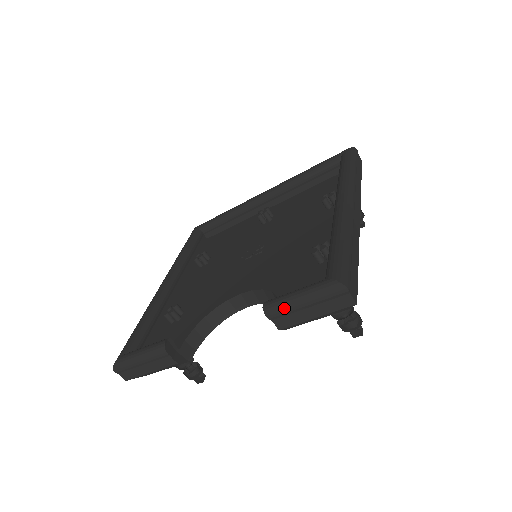
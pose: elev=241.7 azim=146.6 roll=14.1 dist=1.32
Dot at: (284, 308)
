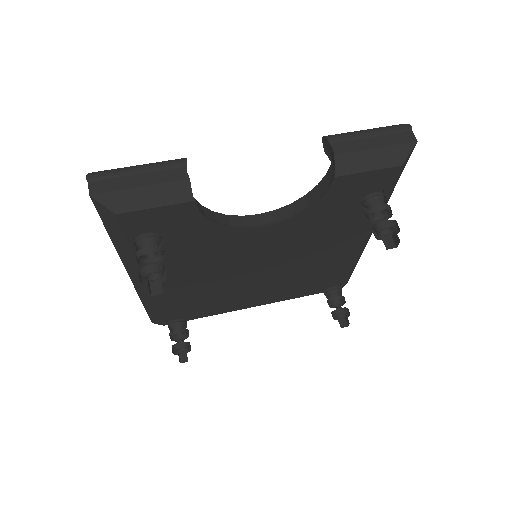
Dot at: (348, 133)
